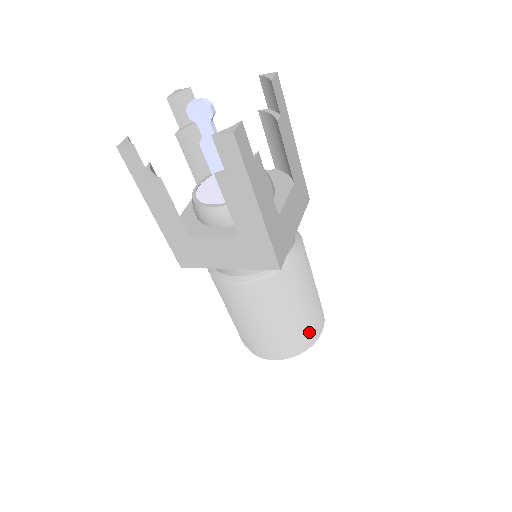
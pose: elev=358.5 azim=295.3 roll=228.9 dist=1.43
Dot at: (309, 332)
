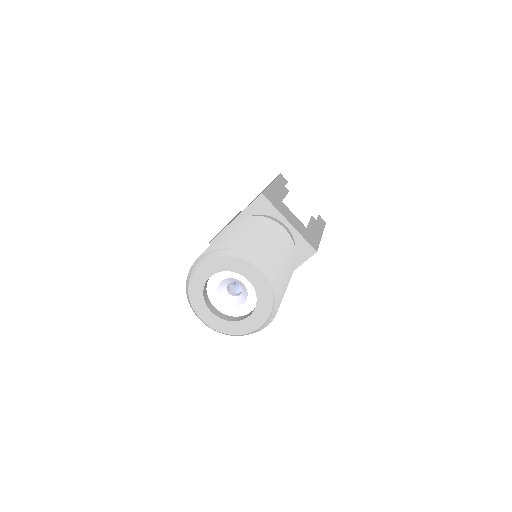
Dot at: (250, 247)
